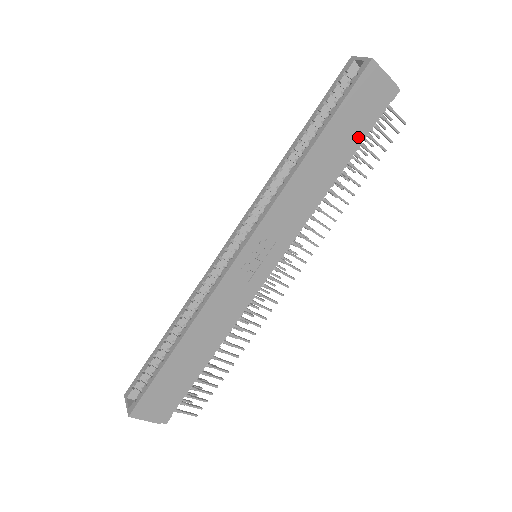
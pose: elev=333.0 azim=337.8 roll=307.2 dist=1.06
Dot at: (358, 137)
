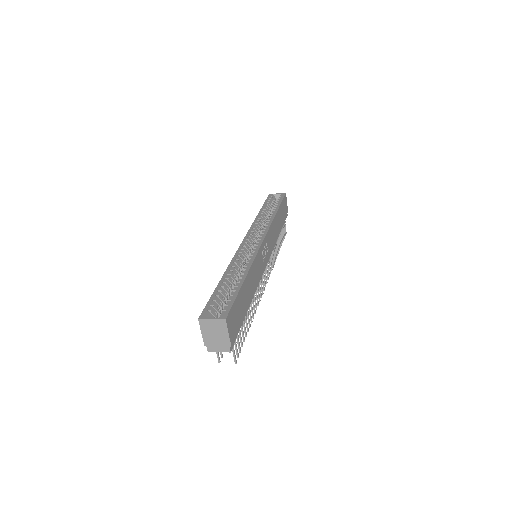
Dot at: (283, 222)
